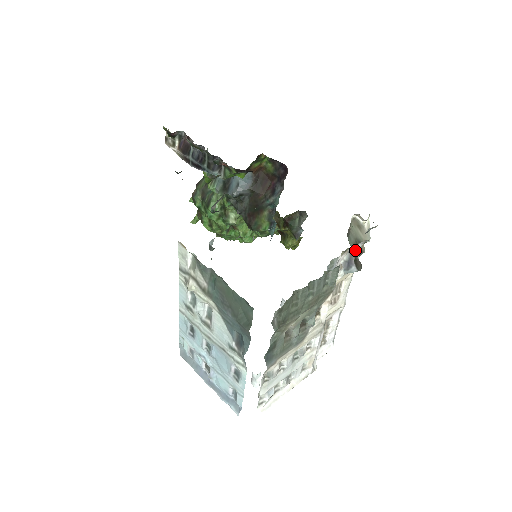
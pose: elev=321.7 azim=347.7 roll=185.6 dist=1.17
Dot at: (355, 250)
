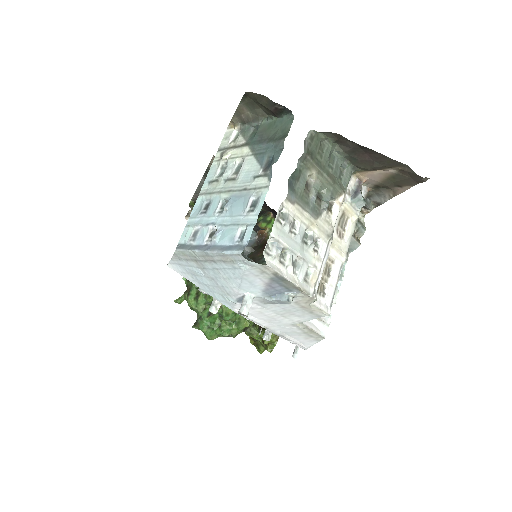
Dot at: occluded
